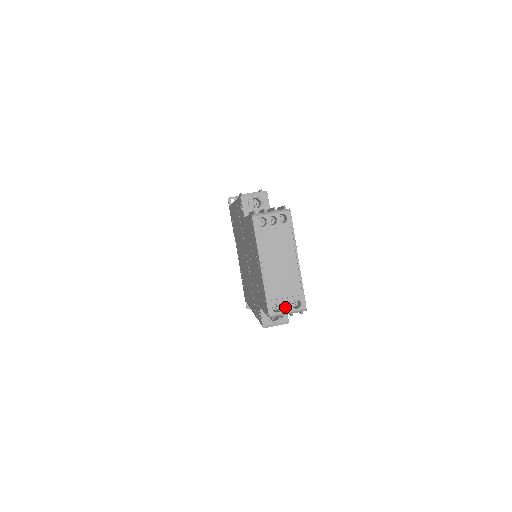
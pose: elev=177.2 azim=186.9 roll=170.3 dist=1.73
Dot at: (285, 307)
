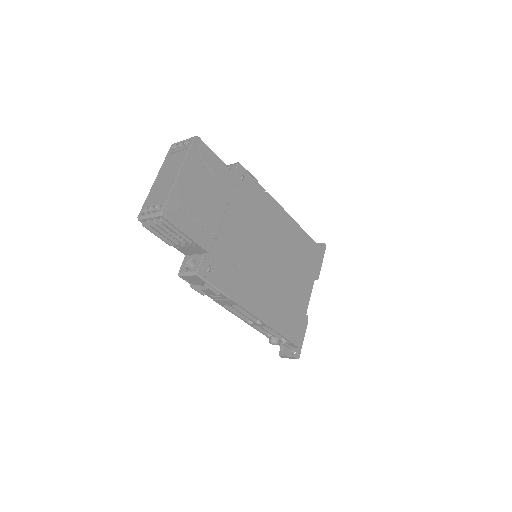
Dot at: occluded
